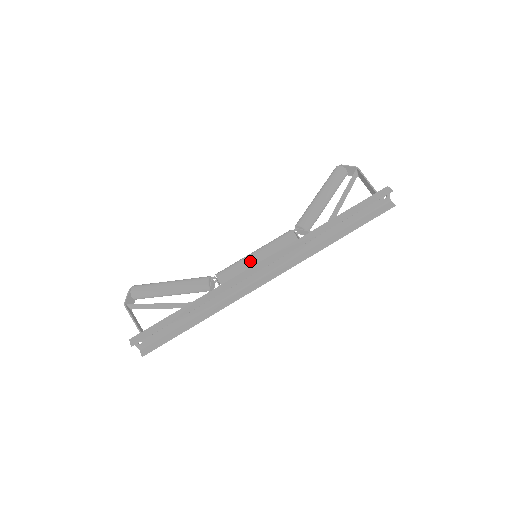
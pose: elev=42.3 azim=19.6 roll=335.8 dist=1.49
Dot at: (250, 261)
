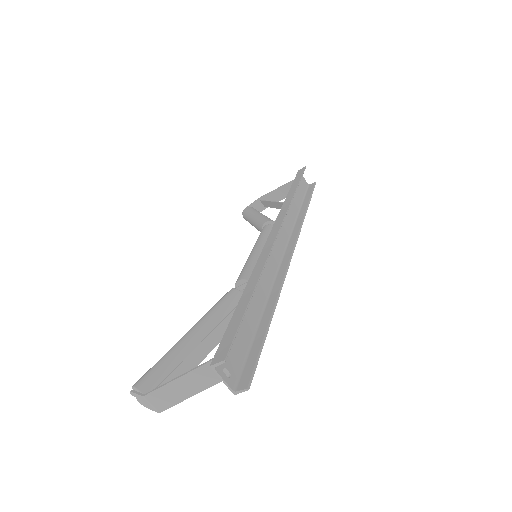
Dot at: (257, 254)
